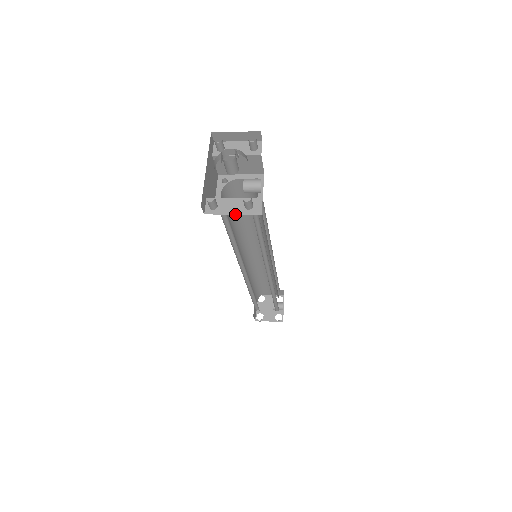
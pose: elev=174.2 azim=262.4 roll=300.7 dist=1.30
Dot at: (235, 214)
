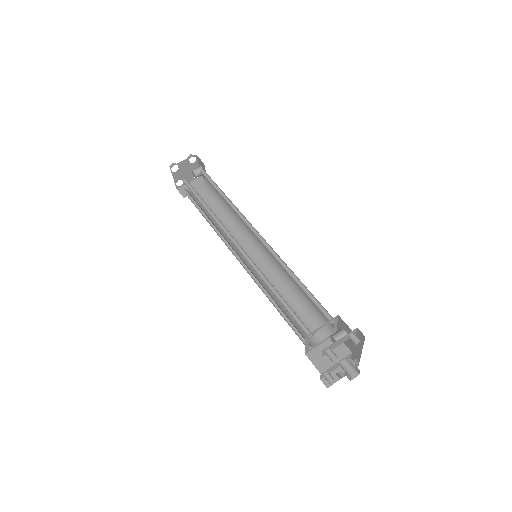
Dot at: (320, 345)
